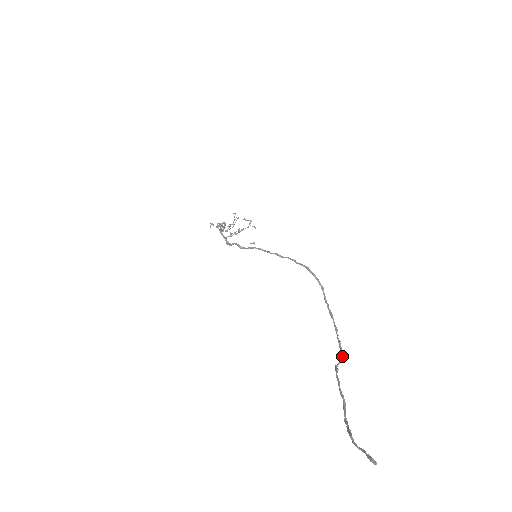
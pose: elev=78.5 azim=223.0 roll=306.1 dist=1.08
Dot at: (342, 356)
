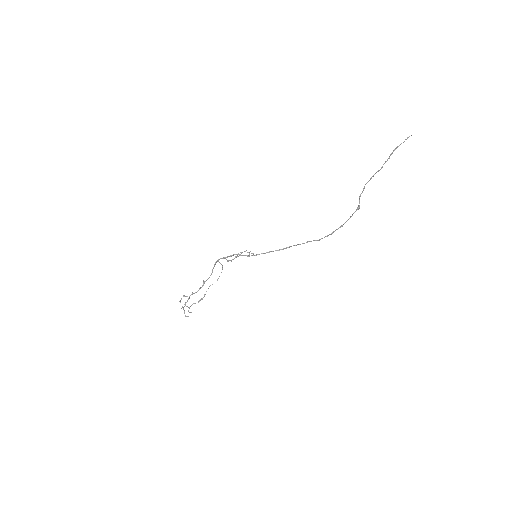
Dot at: (357, 208)
